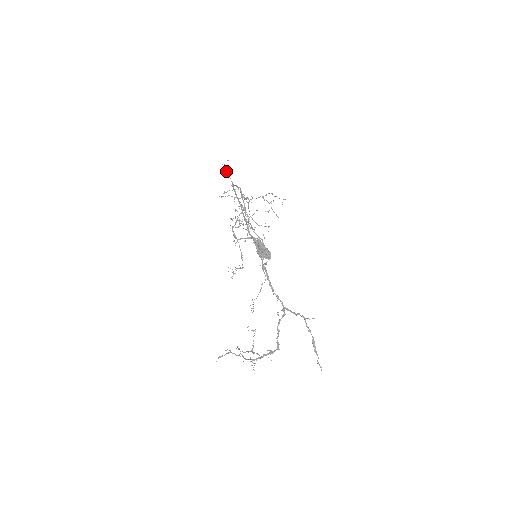
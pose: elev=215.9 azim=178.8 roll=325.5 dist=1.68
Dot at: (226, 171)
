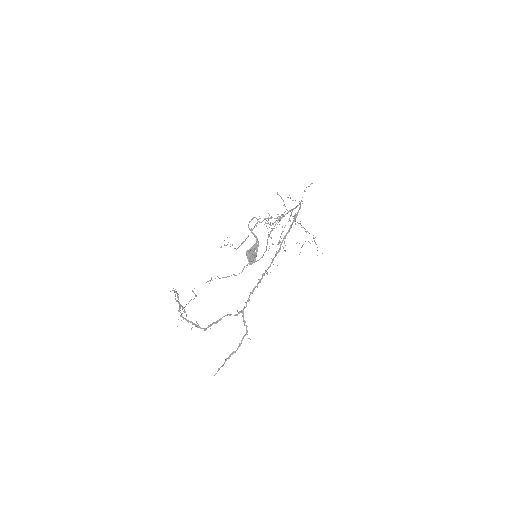
Dot at: (306, 187)
